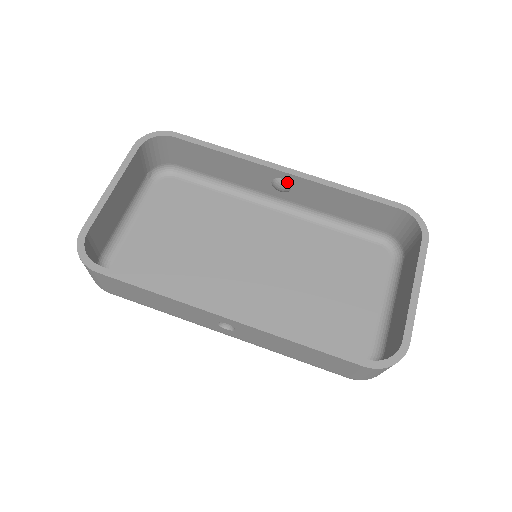
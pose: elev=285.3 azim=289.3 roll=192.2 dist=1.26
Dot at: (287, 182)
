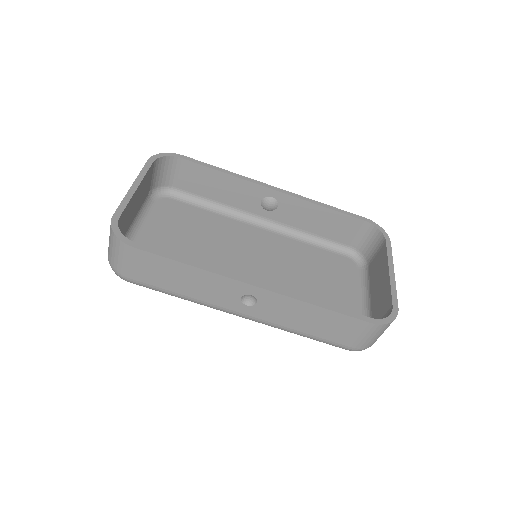
Dot at: (275, 200)
